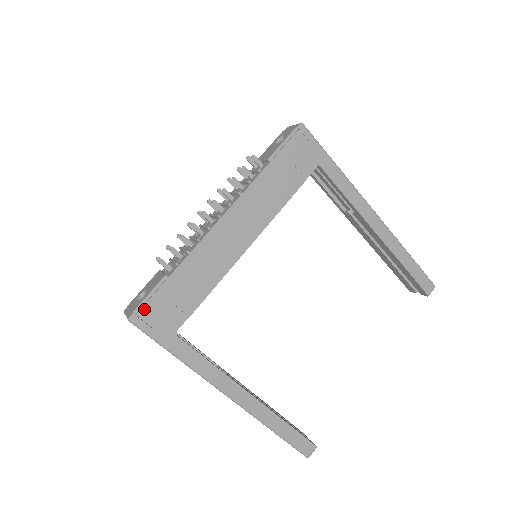
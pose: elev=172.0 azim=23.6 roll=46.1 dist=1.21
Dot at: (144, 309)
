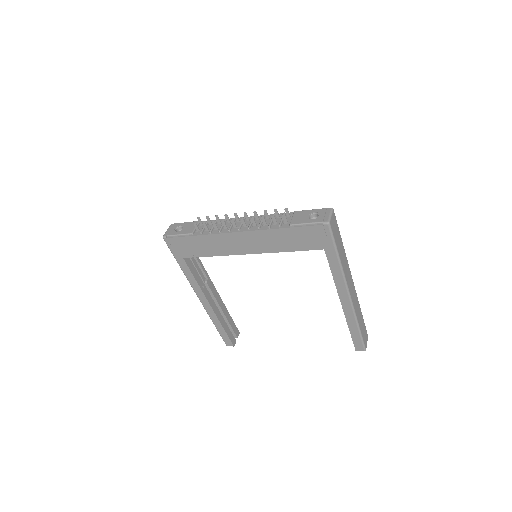
Dot at: (172, 239)
